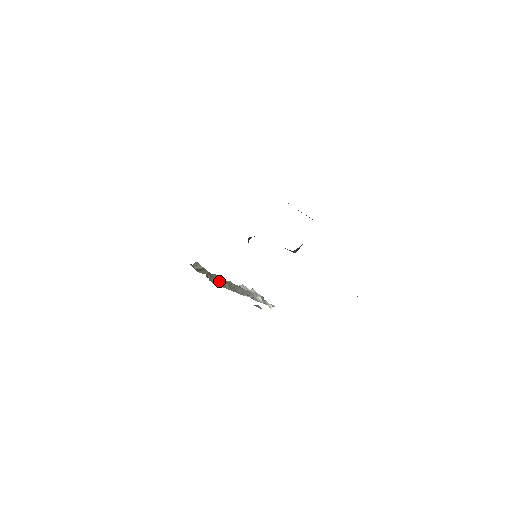
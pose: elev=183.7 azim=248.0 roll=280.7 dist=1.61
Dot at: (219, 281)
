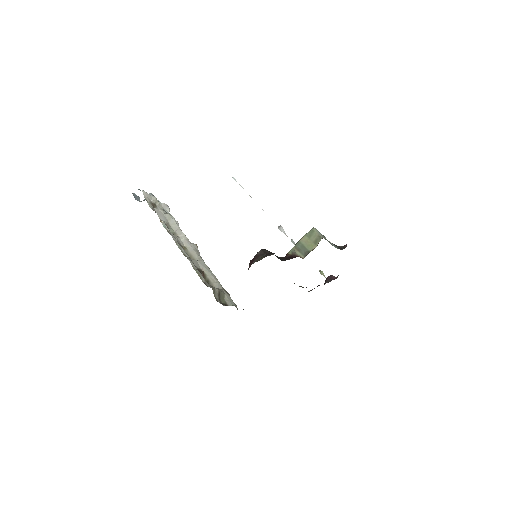
Dot at: (223, 289)
